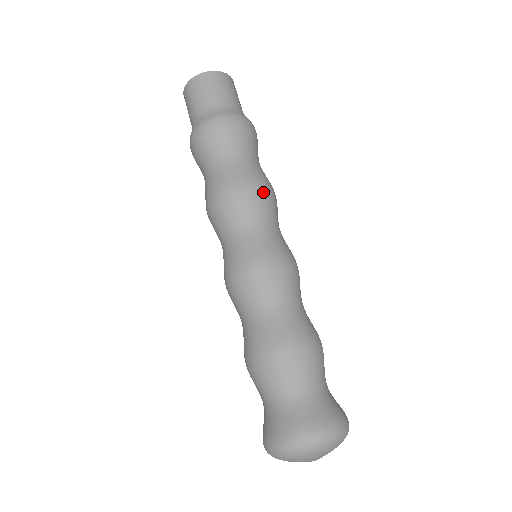
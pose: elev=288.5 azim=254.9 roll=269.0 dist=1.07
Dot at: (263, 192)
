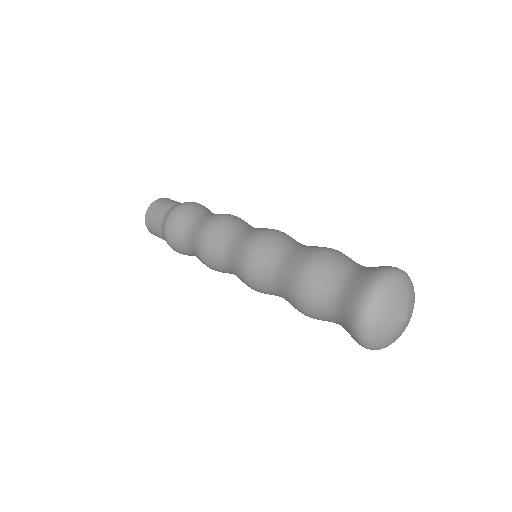
Dot at: (221, 219)
